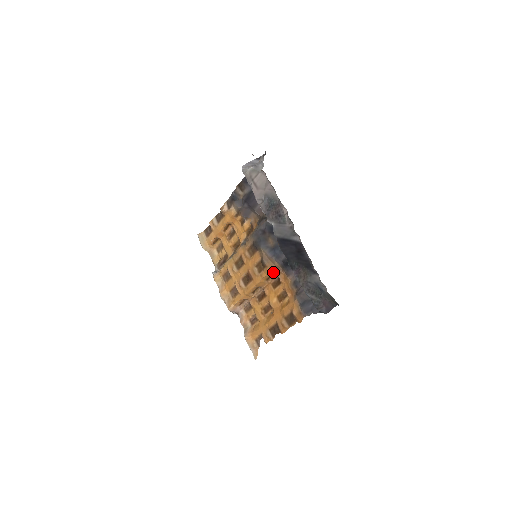
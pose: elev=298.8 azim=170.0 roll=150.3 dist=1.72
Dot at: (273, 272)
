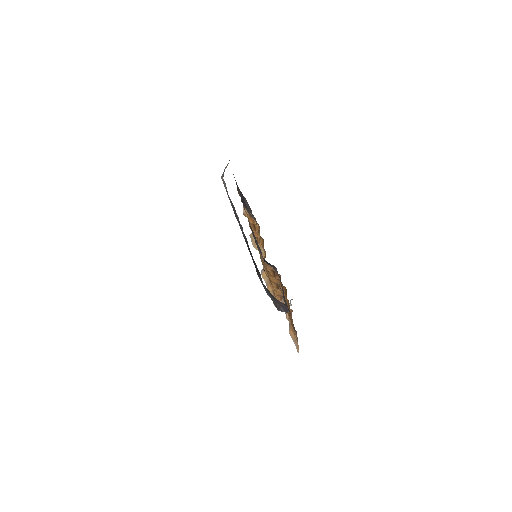
Dot at: (271, 270)
